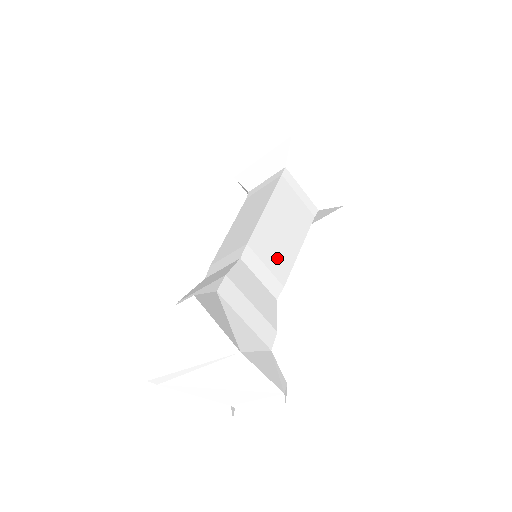
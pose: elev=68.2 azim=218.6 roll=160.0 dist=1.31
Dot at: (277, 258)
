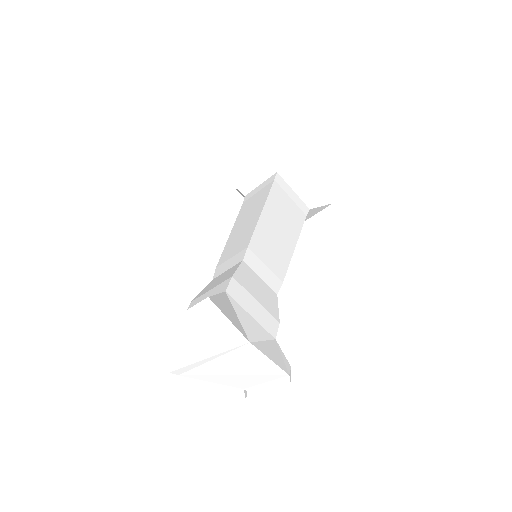
Dot at: (275, 257)
